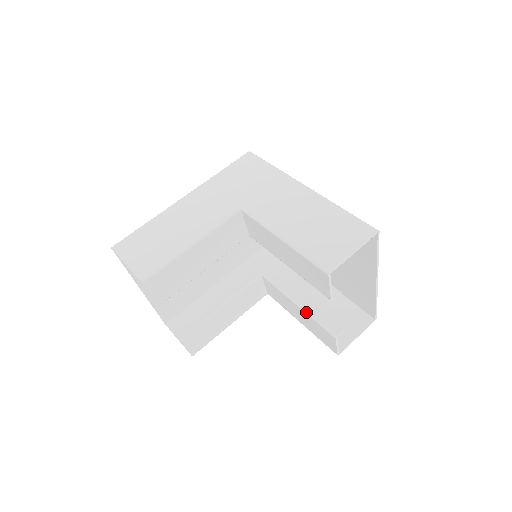
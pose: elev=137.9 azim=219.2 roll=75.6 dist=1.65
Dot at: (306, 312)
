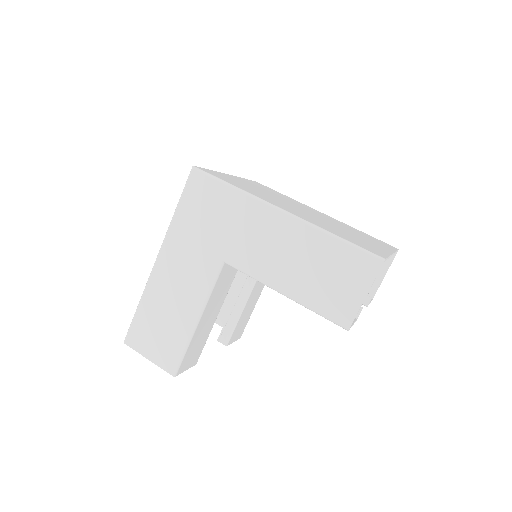
Dot at: occluded
